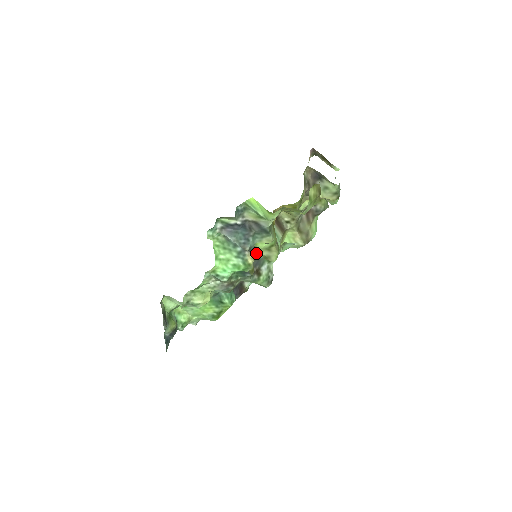
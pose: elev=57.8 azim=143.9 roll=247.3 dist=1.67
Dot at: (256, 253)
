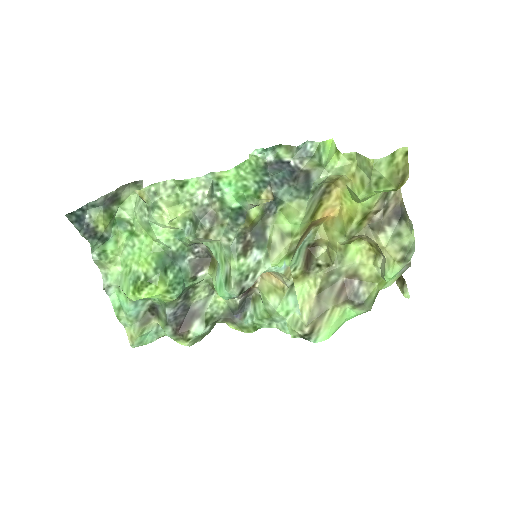
Dot at: (269, 222)
